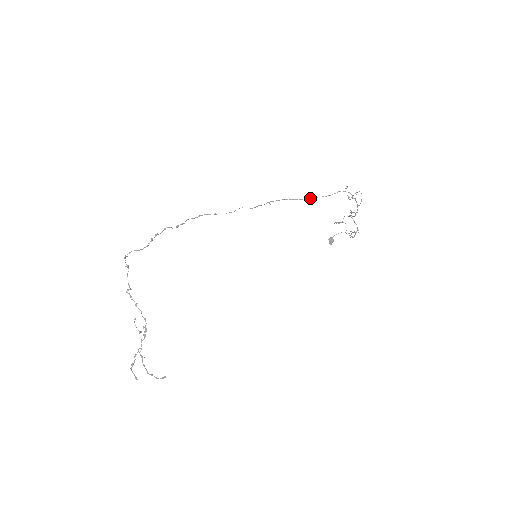
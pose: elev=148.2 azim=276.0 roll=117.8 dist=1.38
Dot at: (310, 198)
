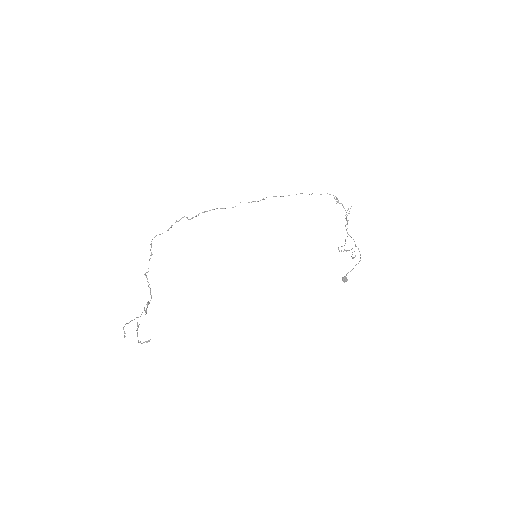
Dot at: (296, 194)
